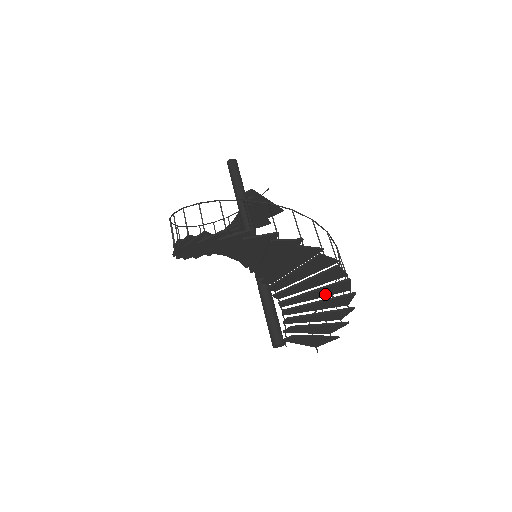
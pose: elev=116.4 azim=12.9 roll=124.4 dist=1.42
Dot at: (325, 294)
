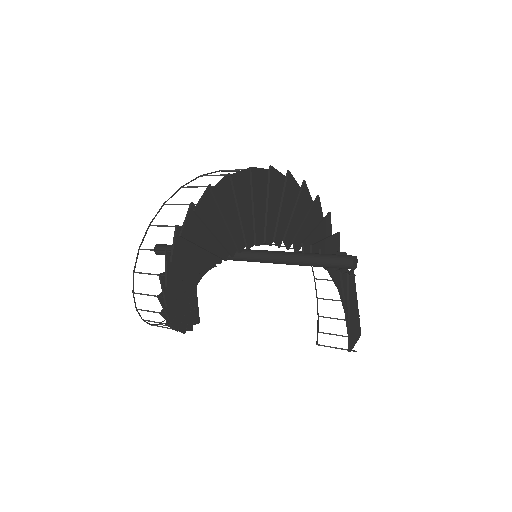
Dot at: occluded
